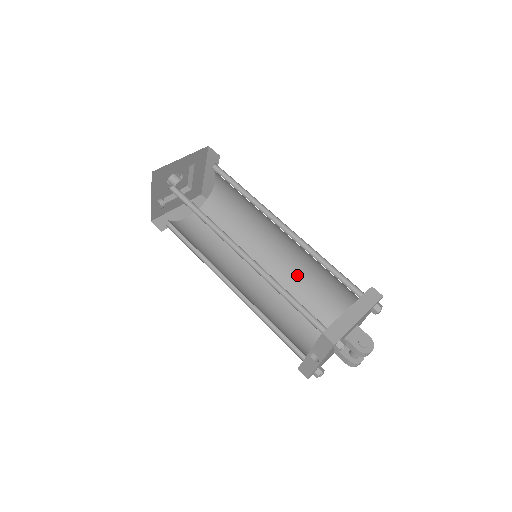
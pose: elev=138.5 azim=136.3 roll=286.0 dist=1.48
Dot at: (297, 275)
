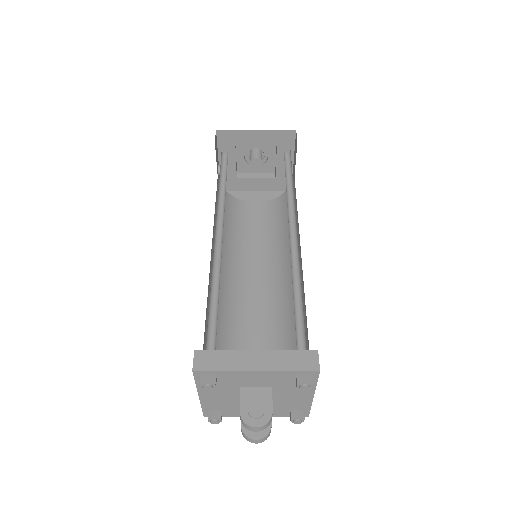
Dot at: occluded
